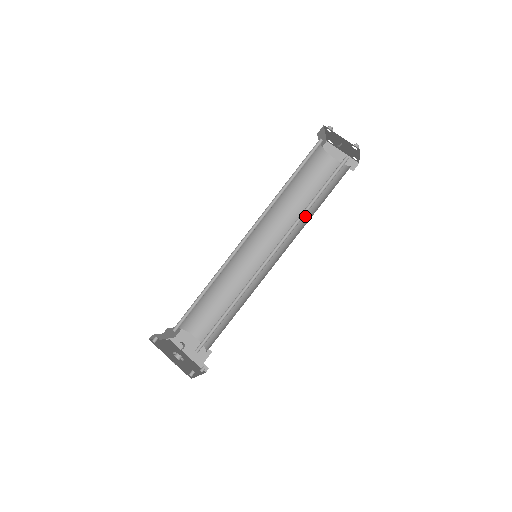
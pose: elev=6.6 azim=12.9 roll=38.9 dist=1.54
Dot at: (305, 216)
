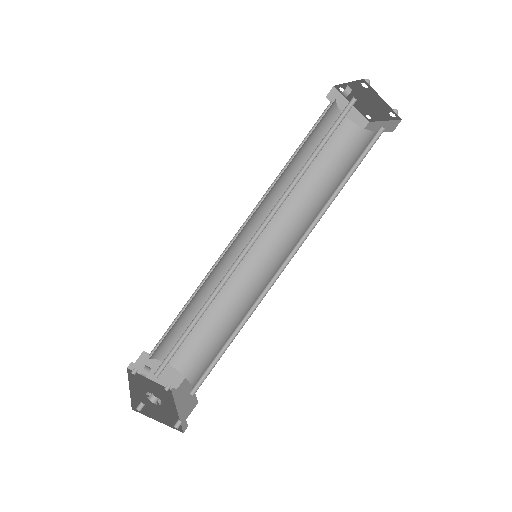
Dot at: (327, 201)
